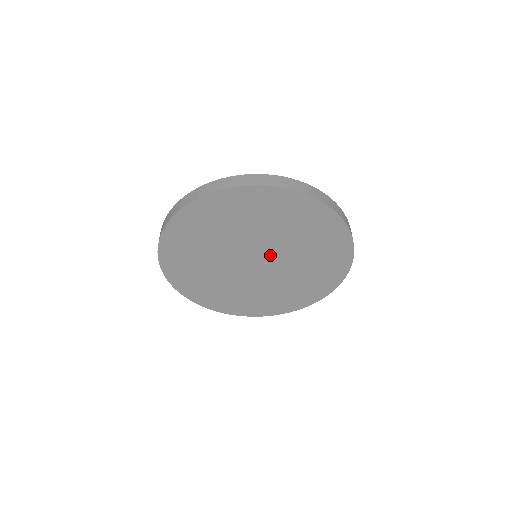
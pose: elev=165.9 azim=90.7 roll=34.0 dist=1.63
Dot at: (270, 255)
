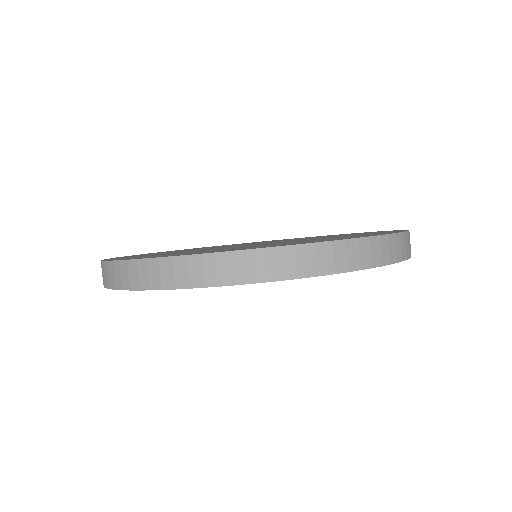
Dot at: occluded
